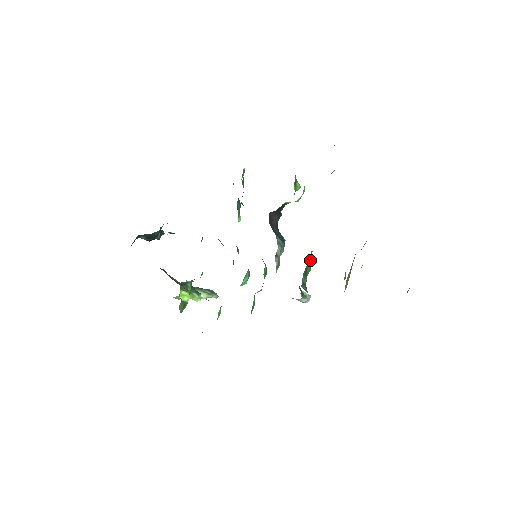
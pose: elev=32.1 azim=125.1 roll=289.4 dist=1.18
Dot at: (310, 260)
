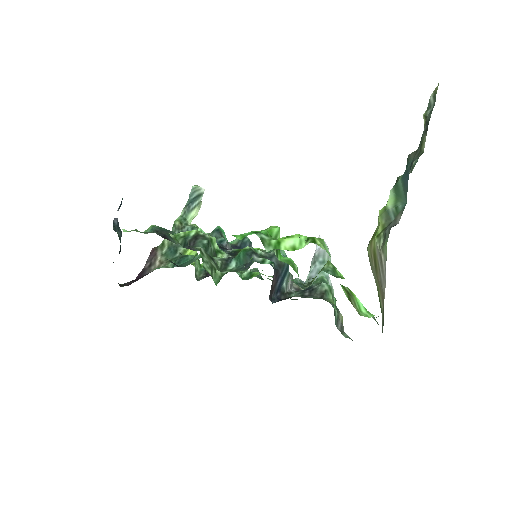
Dot at: (333, 298)
